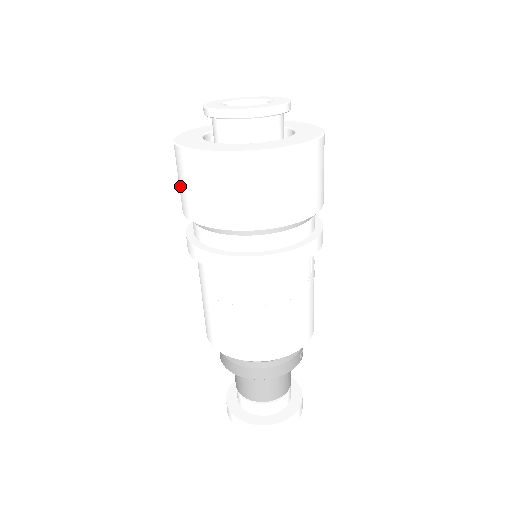
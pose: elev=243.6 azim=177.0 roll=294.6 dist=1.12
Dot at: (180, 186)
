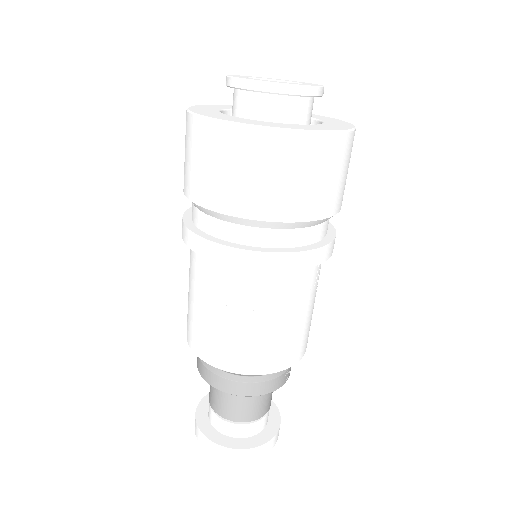
Dot at: (186, 161)
